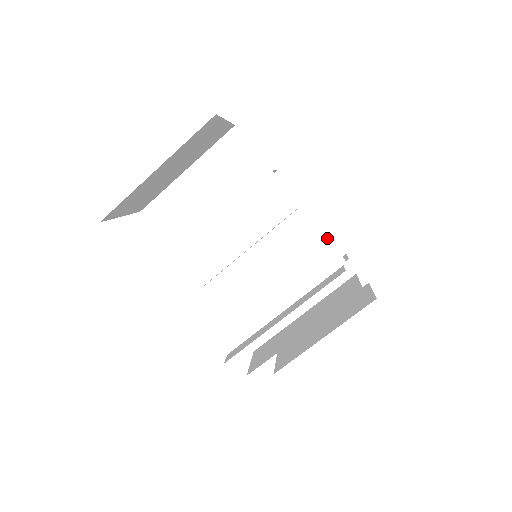
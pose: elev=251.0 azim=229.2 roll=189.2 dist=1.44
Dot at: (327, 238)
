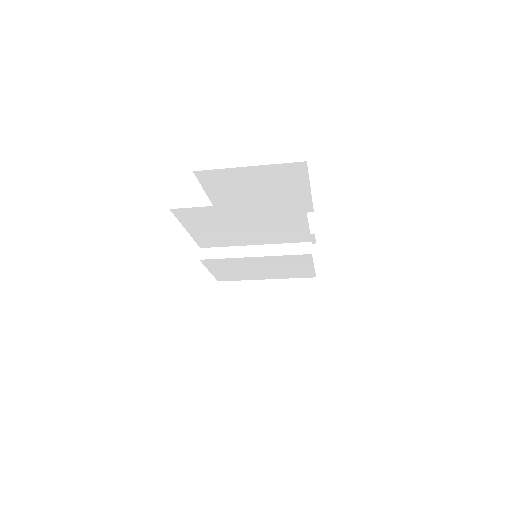
Dot at: (308, 203)
